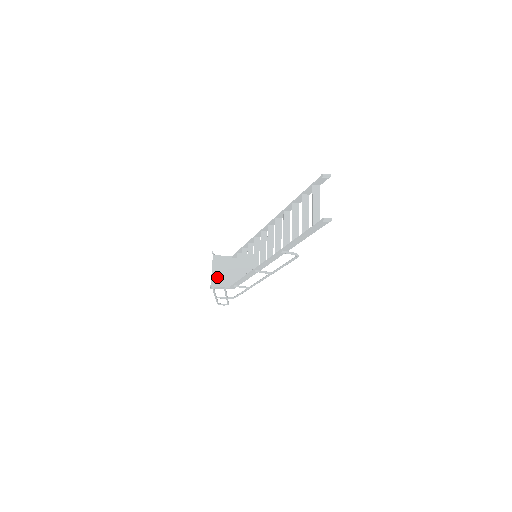
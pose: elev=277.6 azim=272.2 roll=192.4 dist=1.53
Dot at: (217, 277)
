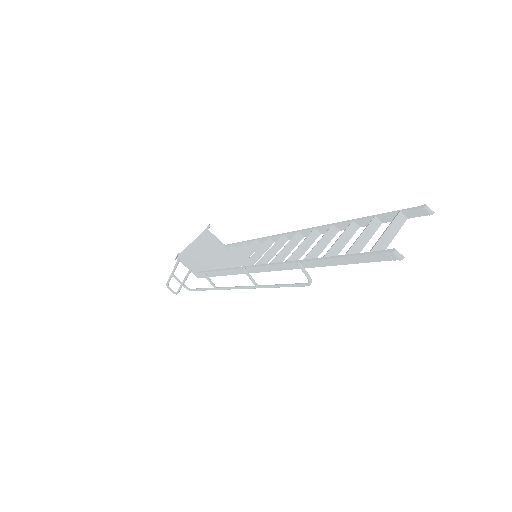
Dot at: (193, 252)
